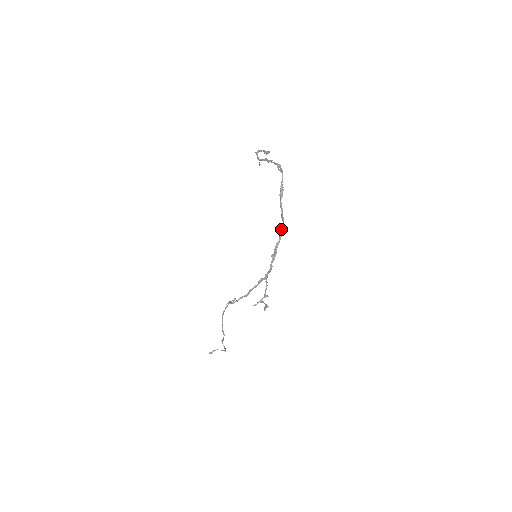
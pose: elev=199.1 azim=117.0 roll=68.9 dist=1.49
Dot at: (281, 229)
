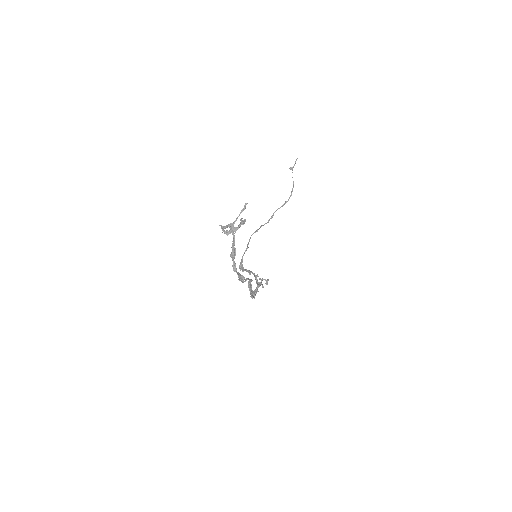
Dot at: occluded
